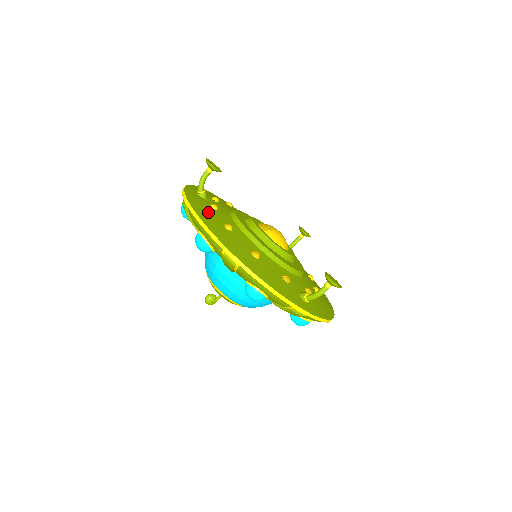
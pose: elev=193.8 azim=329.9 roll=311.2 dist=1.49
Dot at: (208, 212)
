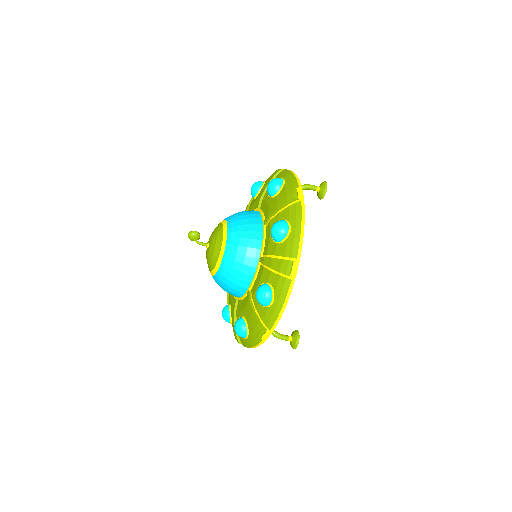
Dot at: occluded
